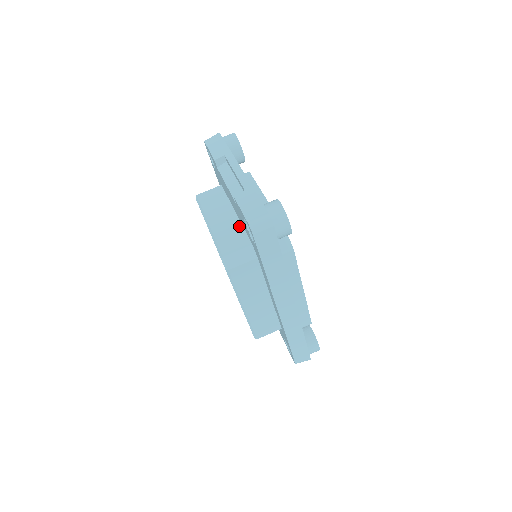
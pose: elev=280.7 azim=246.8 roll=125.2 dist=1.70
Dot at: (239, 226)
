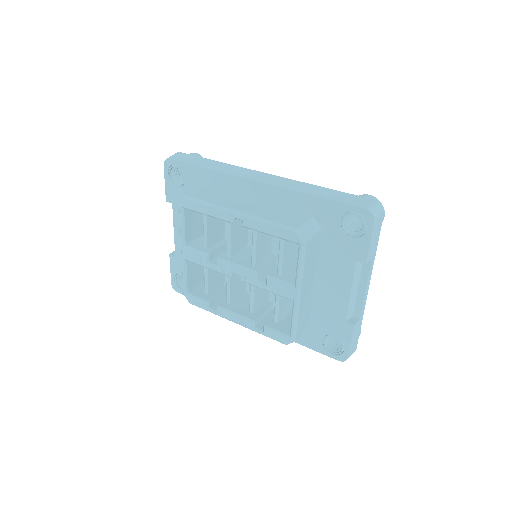
Dot at: occluded
